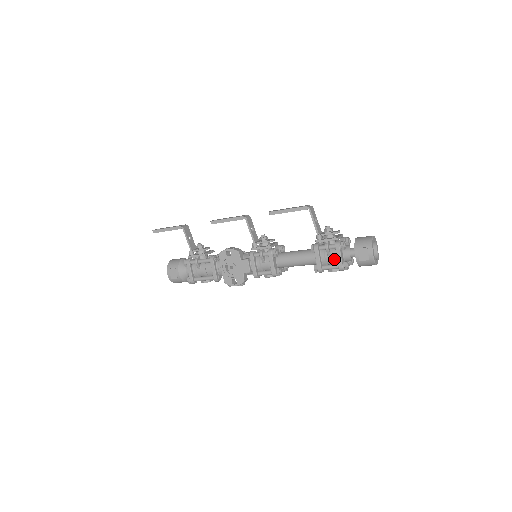
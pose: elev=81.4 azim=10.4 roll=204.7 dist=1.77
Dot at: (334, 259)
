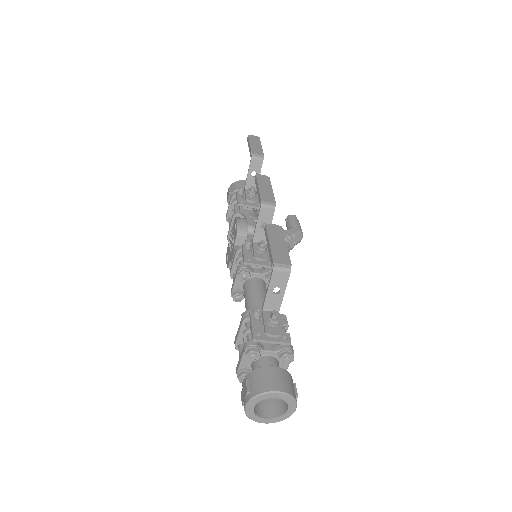
Dot at: occluded
